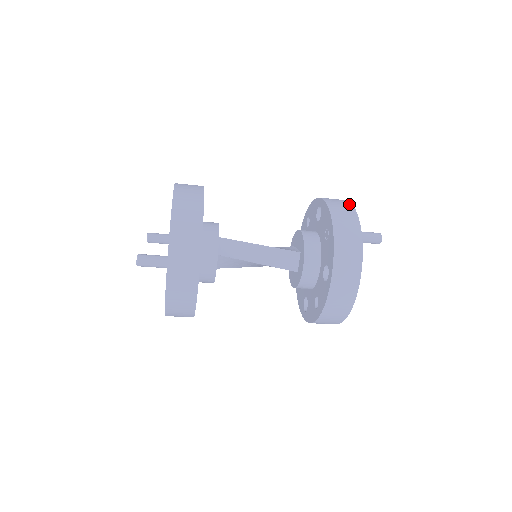
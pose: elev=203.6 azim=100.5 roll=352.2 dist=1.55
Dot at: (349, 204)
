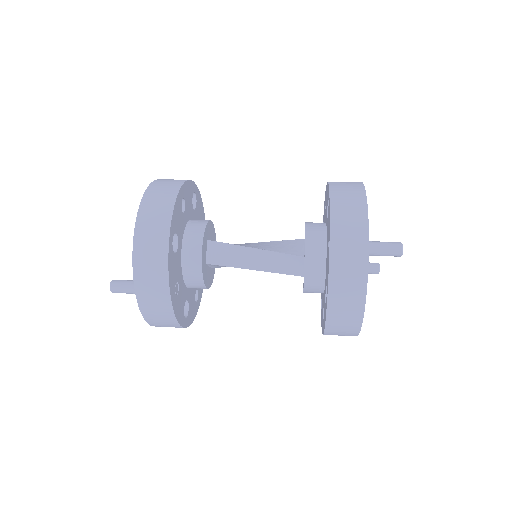
Dot at: (362, 203)
